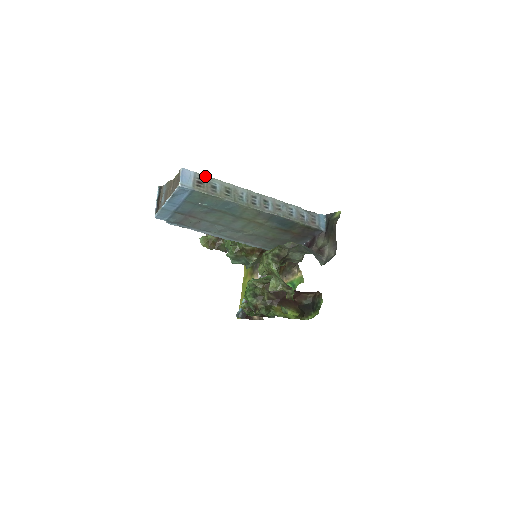
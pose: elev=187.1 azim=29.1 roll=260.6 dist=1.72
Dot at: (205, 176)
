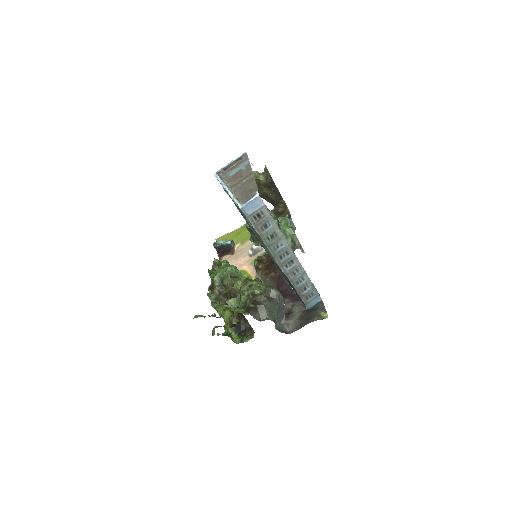
Dot at: (269, 214)
